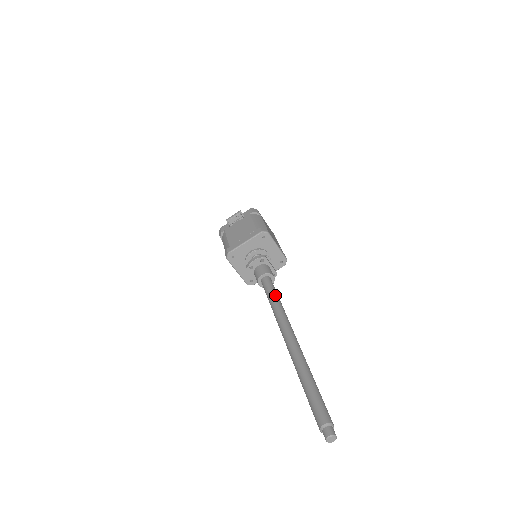
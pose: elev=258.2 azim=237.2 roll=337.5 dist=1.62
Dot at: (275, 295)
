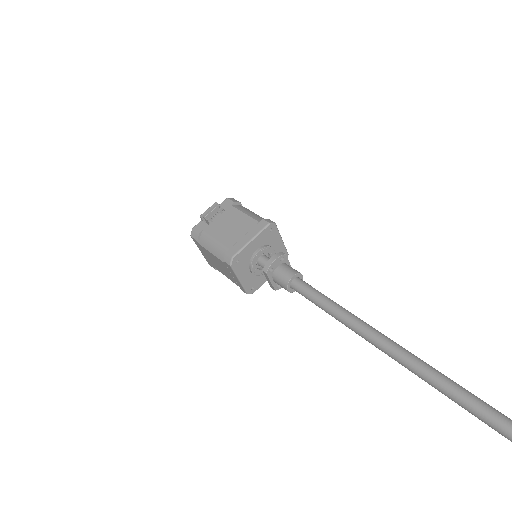
Dot at: (327, 297)
